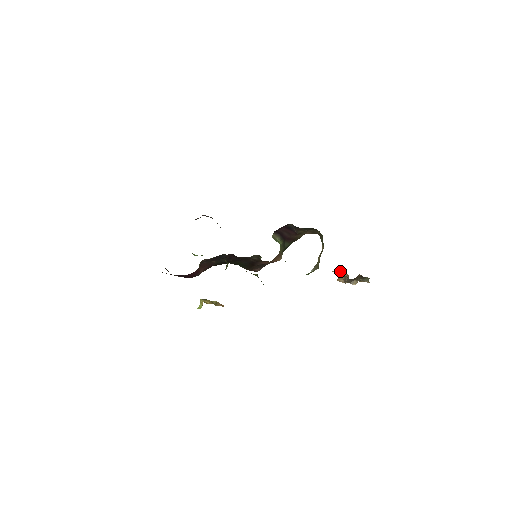
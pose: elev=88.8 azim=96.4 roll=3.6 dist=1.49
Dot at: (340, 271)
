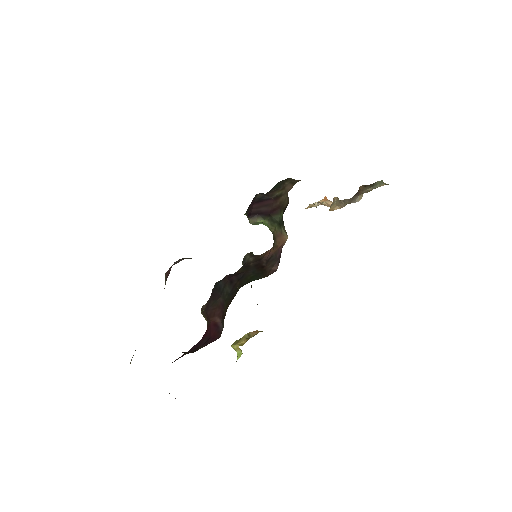
Dot at: (316, 202)
